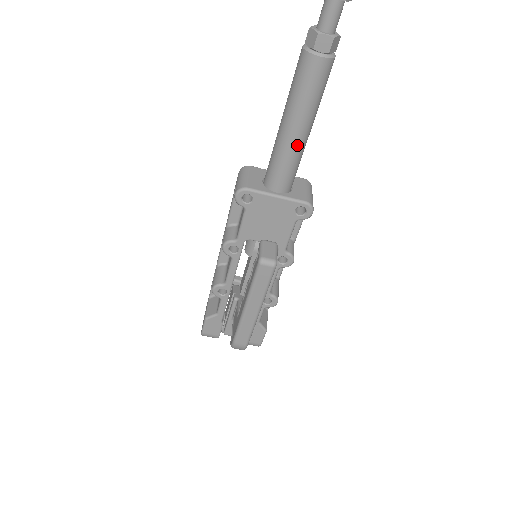
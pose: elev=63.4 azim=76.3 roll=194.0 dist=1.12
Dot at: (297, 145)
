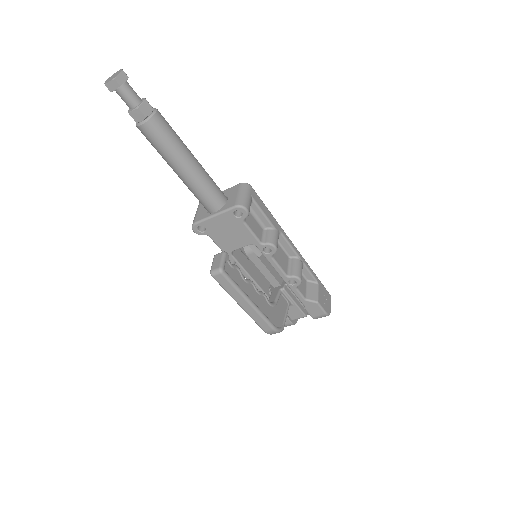
Dot at: (192, 178)
